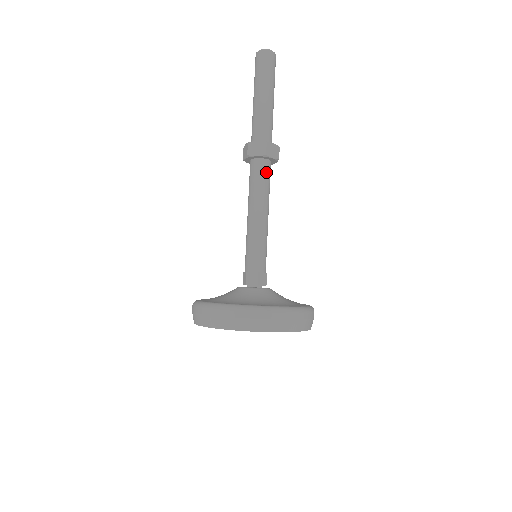
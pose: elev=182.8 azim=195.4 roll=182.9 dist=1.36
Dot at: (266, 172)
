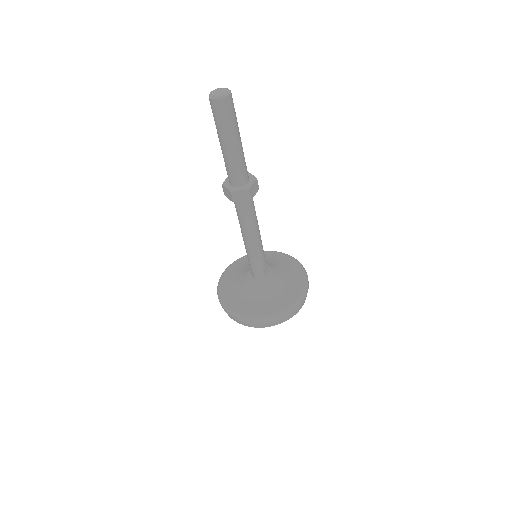
Dot at: (243, 208)
